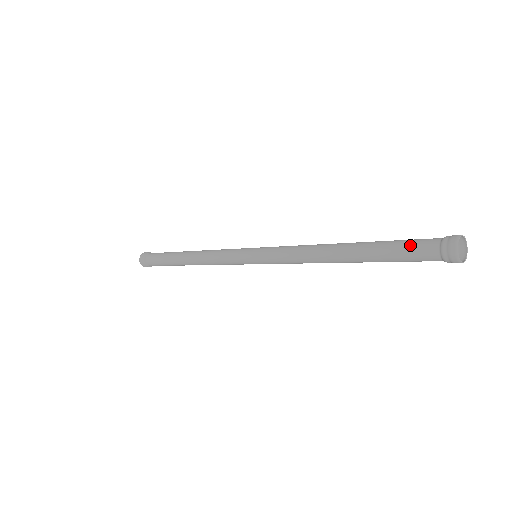
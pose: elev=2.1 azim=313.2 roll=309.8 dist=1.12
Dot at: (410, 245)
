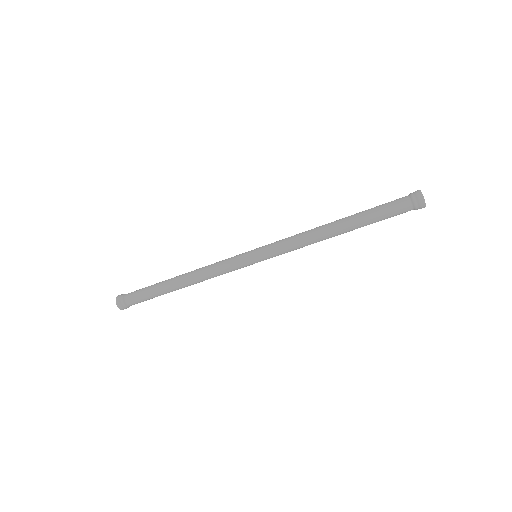
Dot at: occluded
